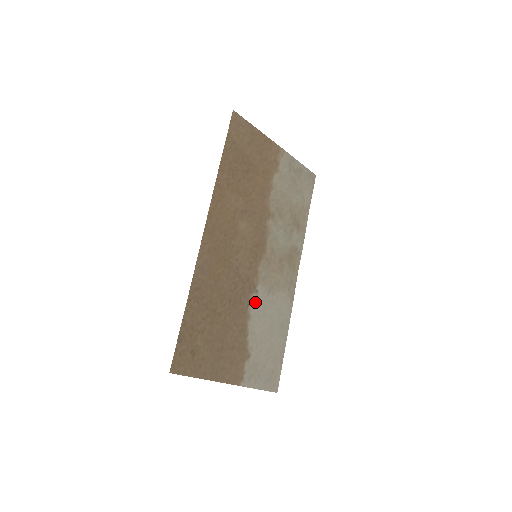
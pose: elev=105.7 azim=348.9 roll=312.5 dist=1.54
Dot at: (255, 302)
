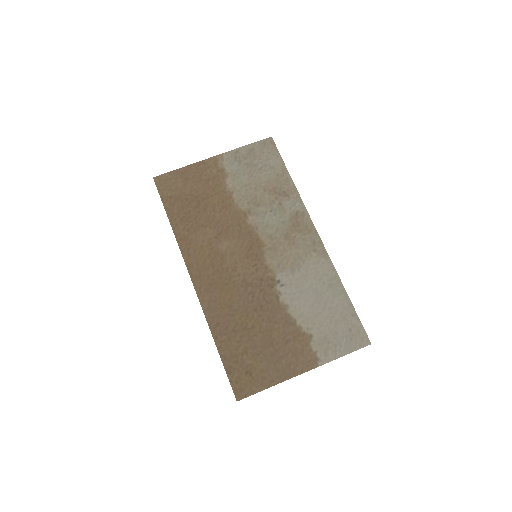
Dot at: (283, 291)
